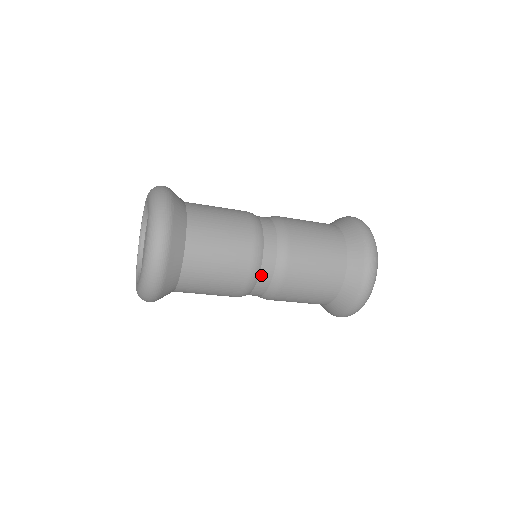
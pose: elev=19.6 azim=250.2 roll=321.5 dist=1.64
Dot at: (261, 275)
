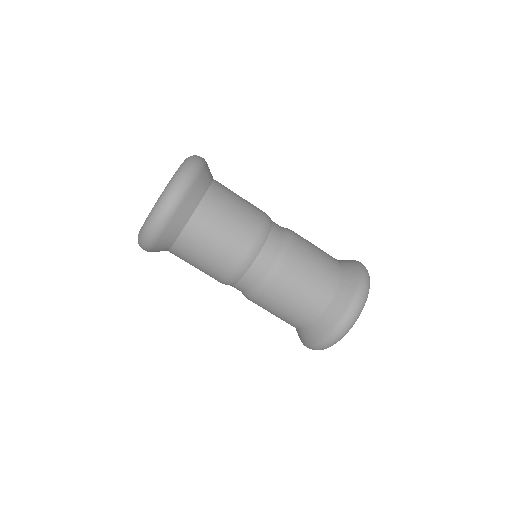
Dot at: (266, 246)
